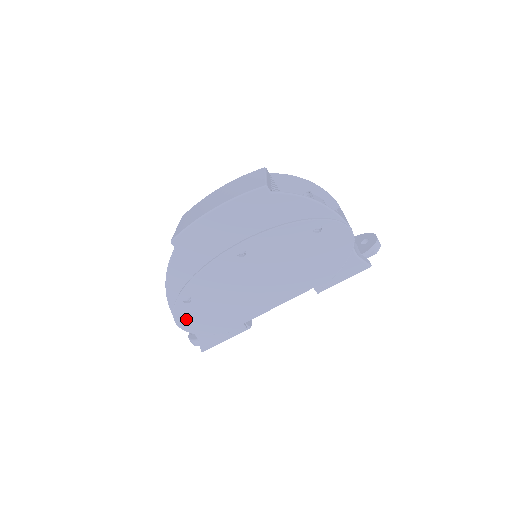
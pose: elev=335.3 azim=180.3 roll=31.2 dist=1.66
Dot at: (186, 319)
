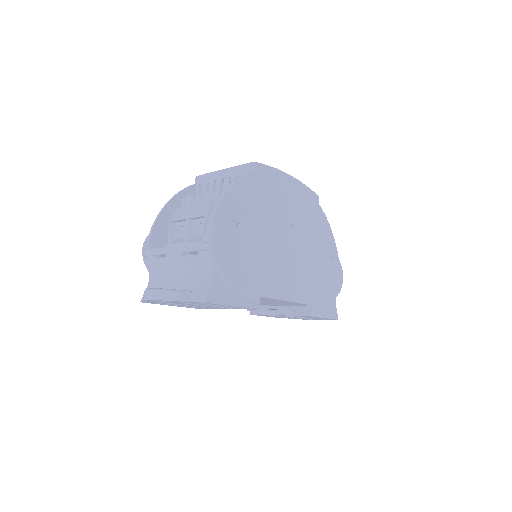
Dot at: (223, 243)
